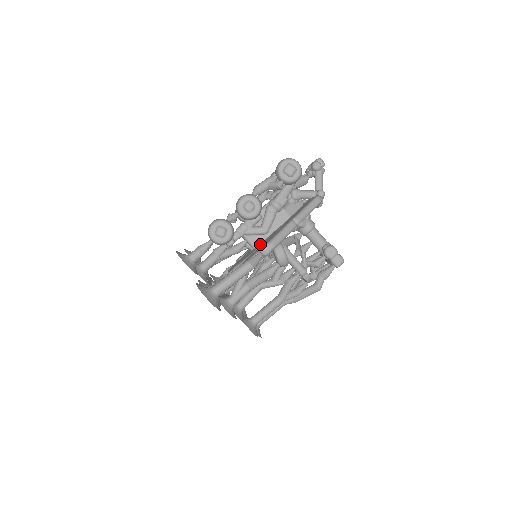
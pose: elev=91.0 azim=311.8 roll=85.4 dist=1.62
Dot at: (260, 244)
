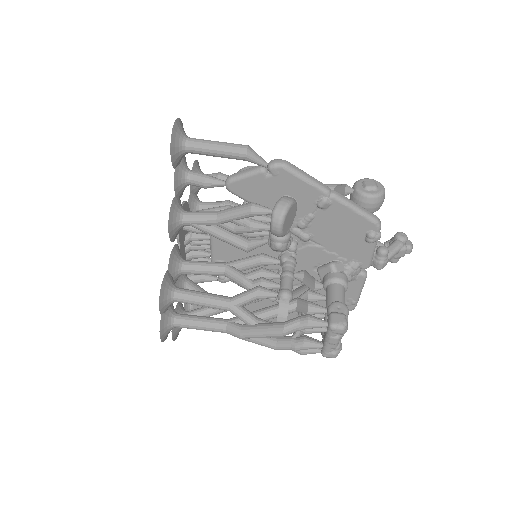
Dot at: occluded
